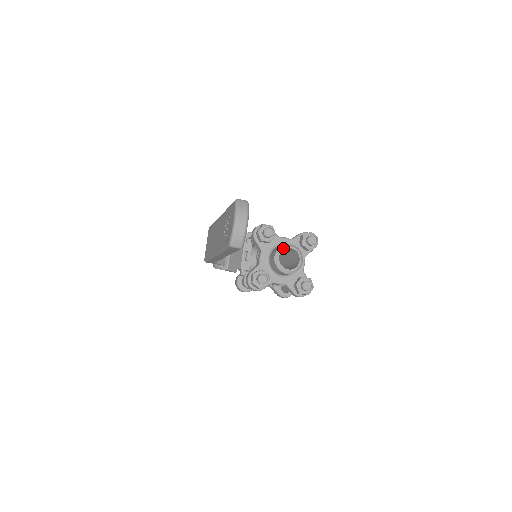
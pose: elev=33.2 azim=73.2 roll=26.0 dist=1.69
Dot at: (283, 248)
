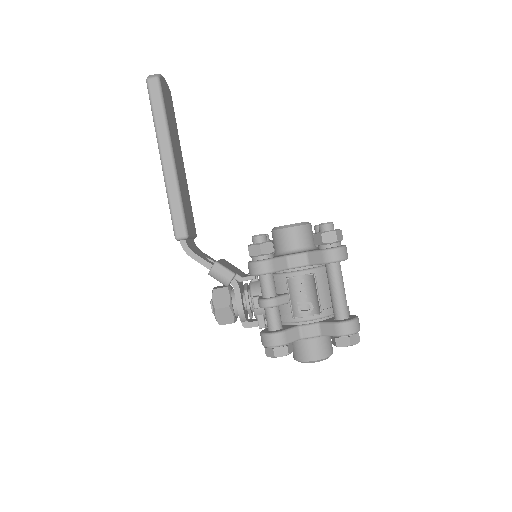
Dot at: occluded
